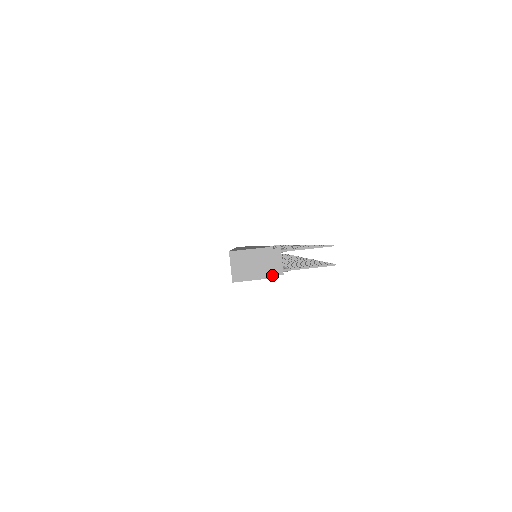
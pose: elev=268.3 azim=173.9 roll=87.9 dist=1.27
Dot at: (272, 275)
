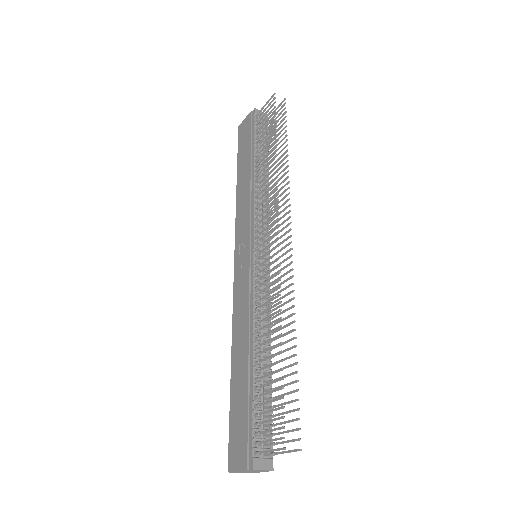
Dot at: (267, 471)
